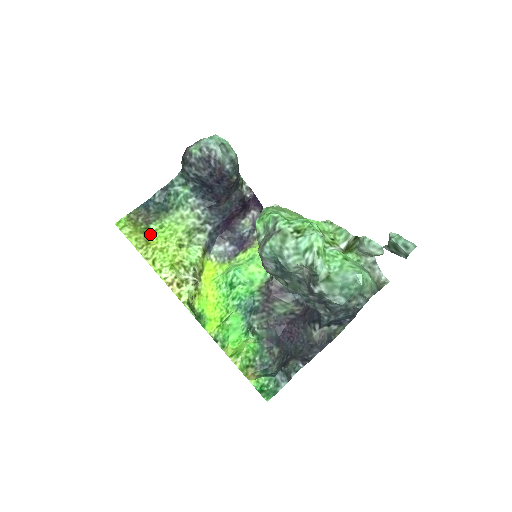
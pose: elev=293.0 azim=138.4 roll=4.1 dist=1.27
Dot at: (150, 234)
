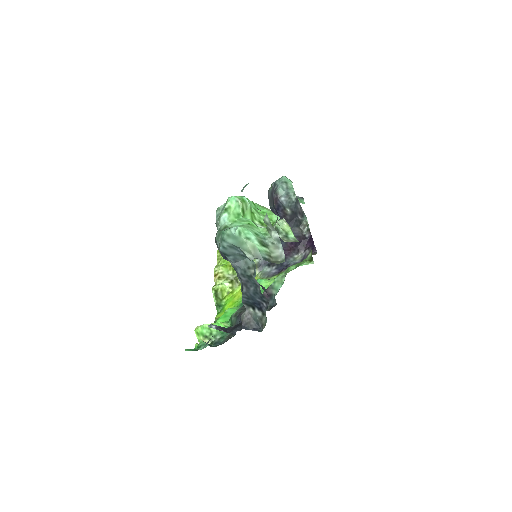
Dot at: occluded
